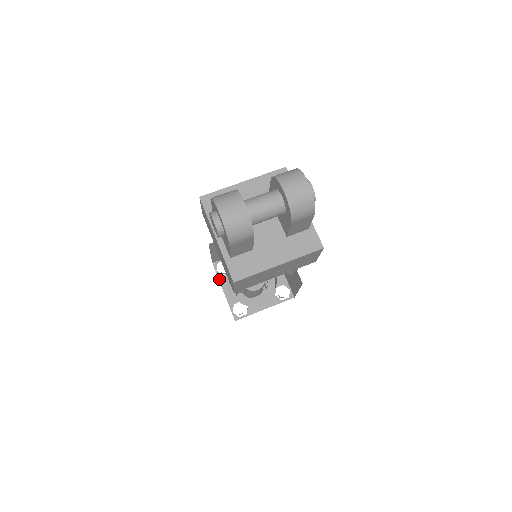
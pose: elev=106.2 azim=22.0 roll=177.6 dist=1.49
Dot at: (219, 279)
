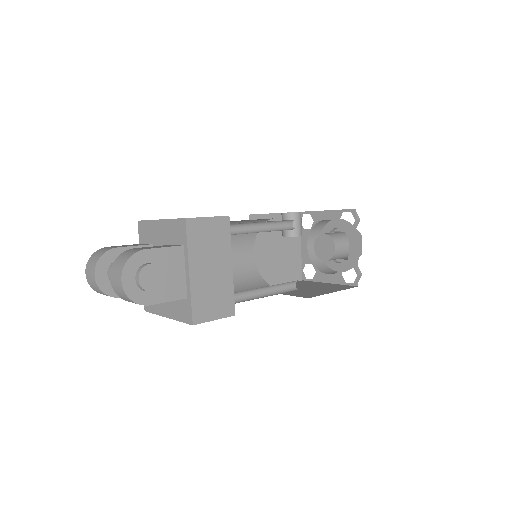
Dot at: occluded
